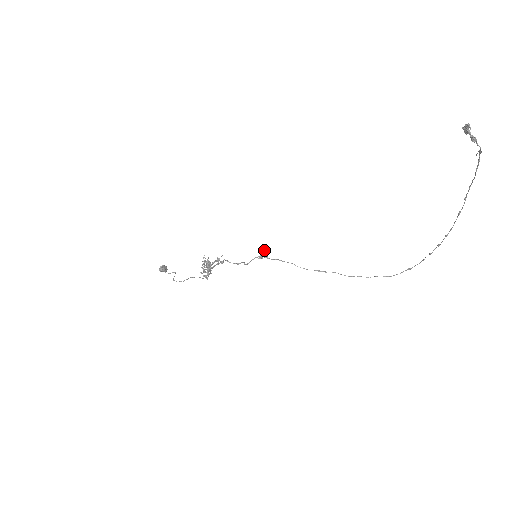
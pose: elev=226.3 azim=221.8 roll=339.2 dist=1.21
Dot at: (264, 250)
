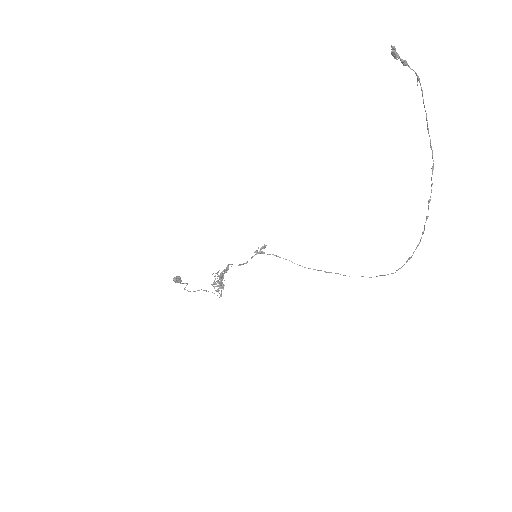
Dot at: (262, 247)
